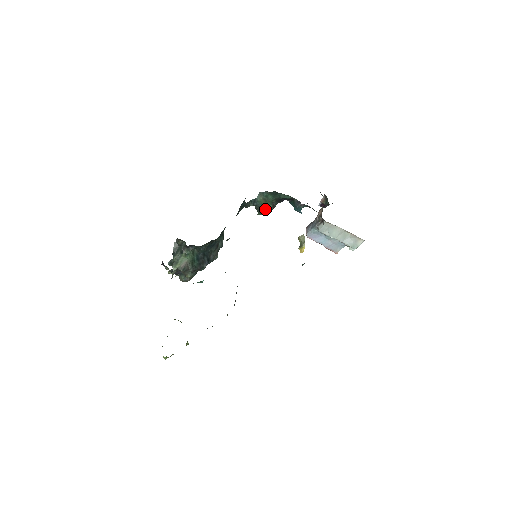
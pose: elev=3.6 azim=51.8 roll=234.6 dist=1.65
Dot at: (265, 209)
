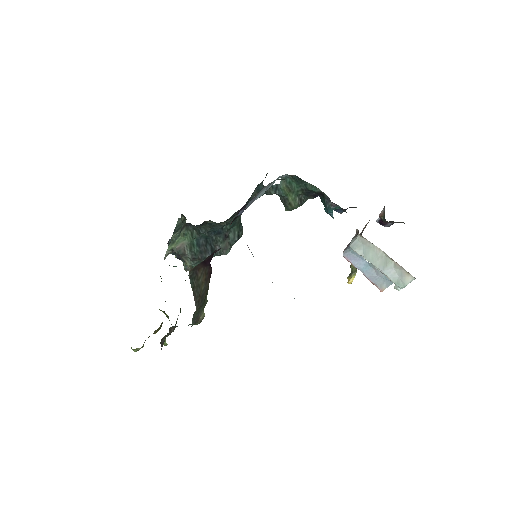
Dot at: (291, 202)
